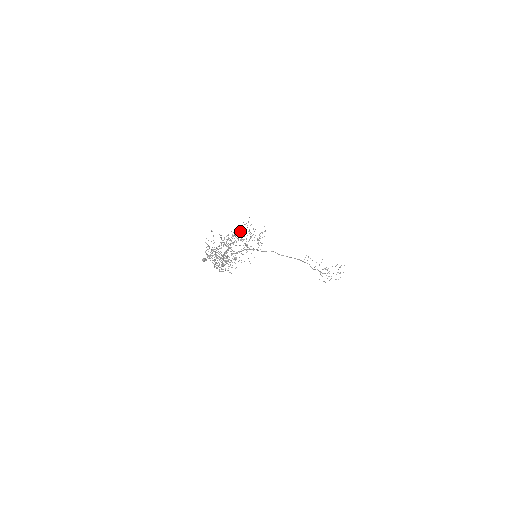
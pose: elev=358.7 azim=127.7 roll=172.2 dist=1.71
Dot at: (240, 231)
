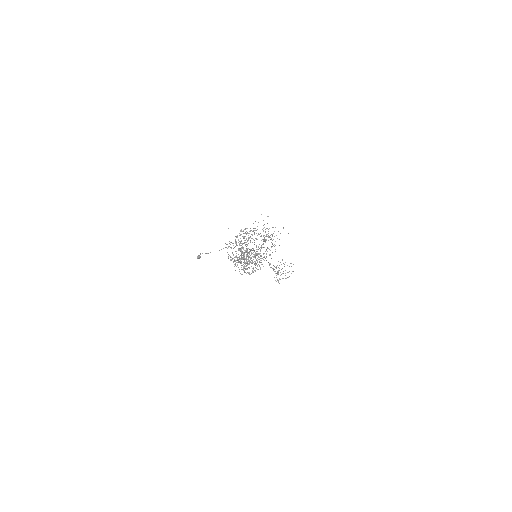
Dot at: occluded
